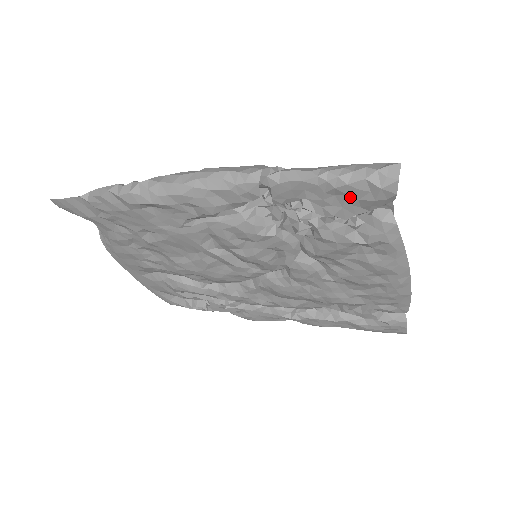
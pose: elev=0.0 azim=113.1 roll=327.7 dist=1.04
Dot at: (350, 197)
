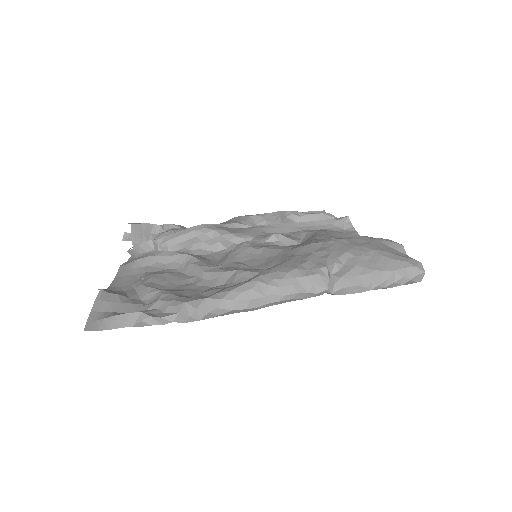
Dot at: occluded
